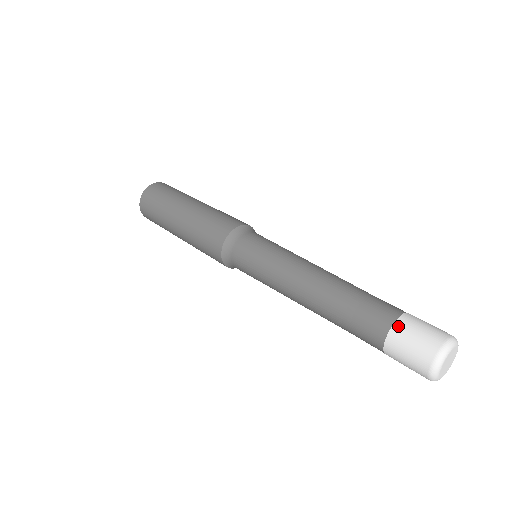
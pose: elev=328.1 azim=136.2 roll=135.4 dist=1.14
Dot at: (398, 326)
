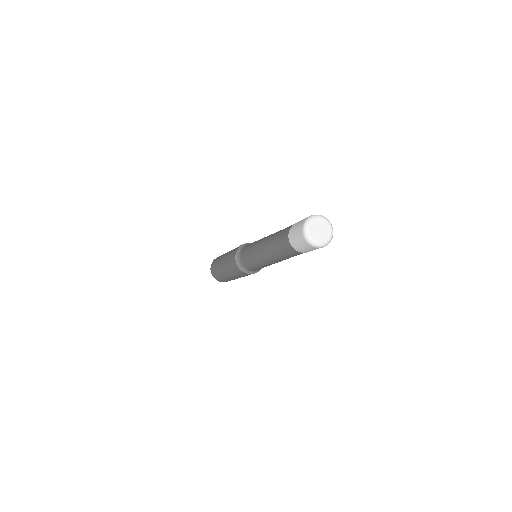
Dot at: occluded
